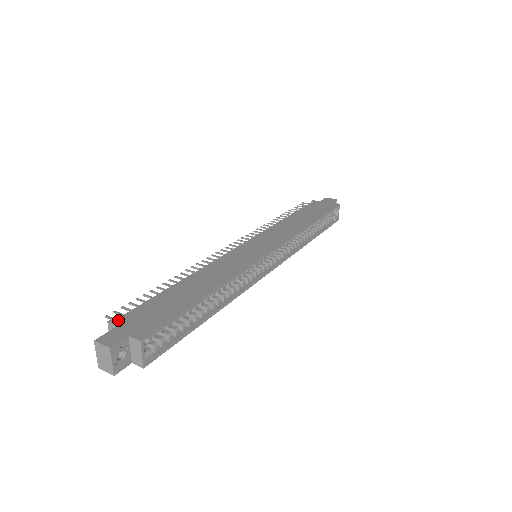
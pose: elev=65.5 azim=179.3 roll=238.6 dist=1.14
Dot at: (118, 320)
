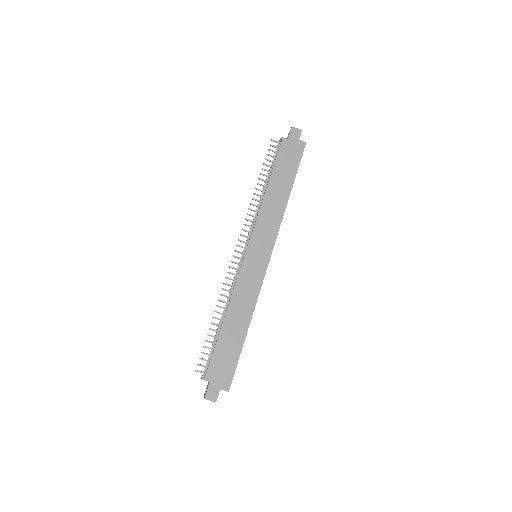
Dot at: (207, 377)
